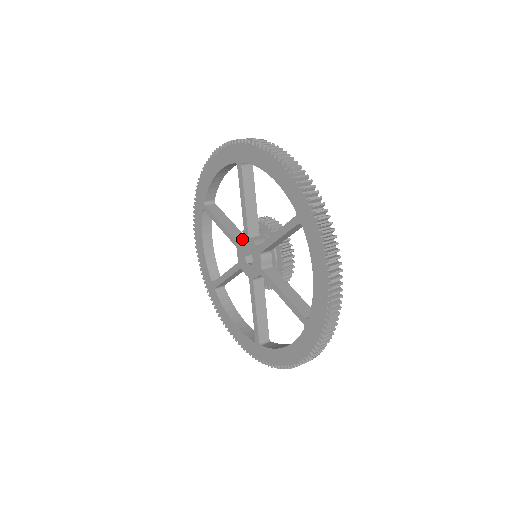
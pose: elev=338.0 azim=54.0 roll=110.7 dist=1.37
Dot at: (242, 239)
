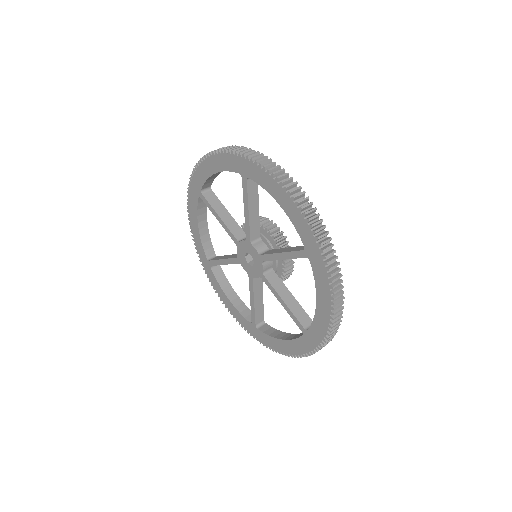
Dot at: (243, 241)
